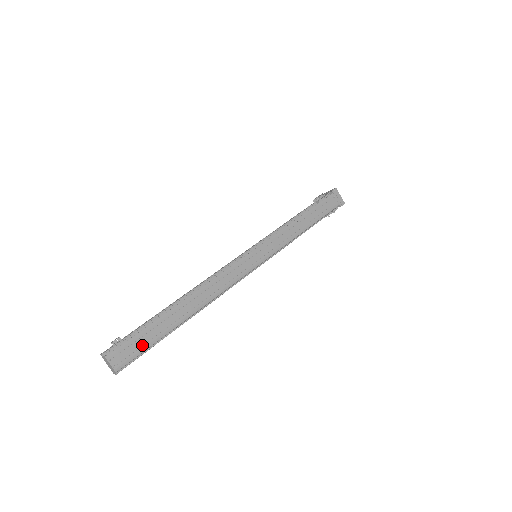
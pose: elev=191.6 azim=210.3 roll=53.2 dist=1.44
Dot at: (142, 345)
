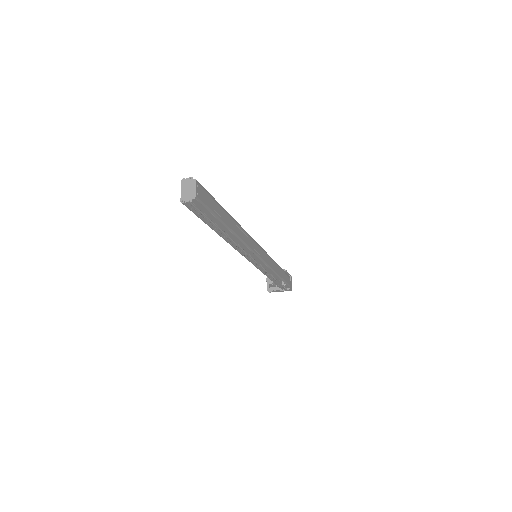
Dot at: (211, 207)
